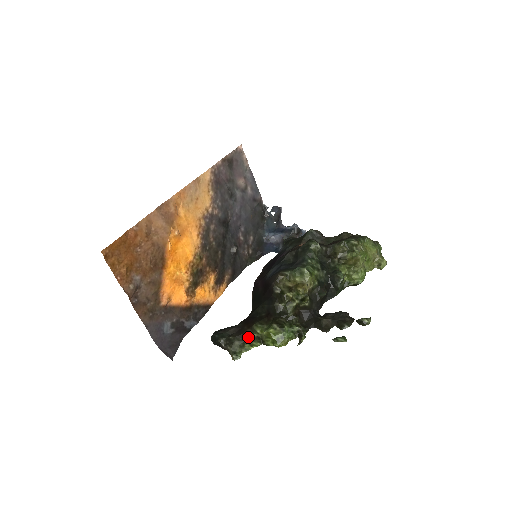
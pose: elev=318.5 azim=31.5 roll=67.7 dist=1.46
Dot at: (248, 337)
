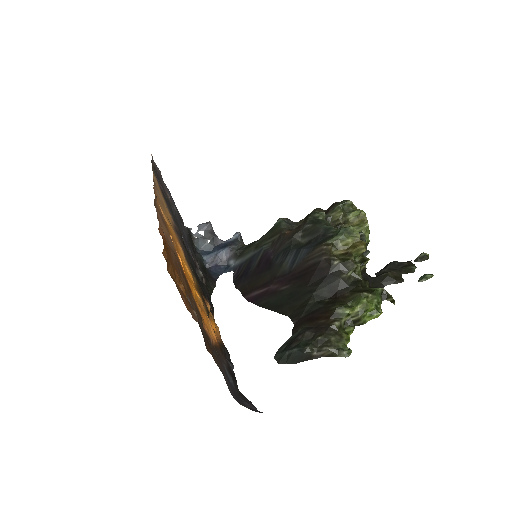
Dot at: (339, 326)
